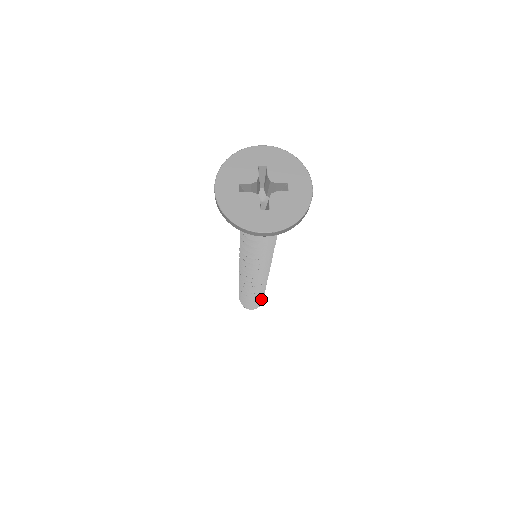
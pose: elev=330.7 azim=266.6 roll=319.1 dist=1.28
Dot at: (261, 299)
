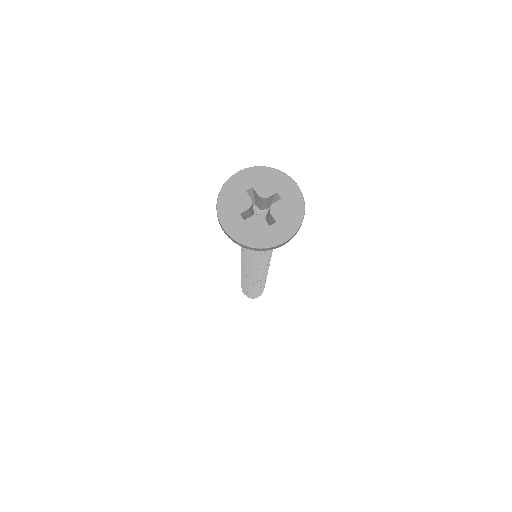
Dot at: occluded
